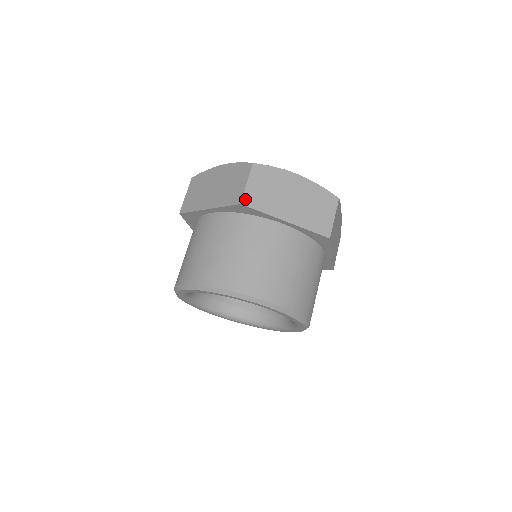
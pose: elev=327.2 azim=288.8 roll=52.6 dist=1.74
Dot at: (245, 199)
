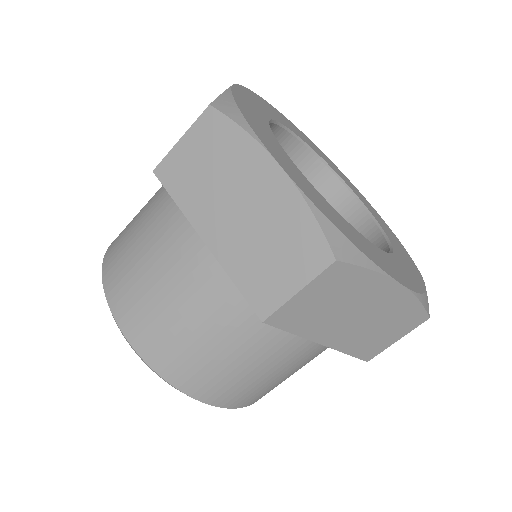
Dot at: (163, 166)
